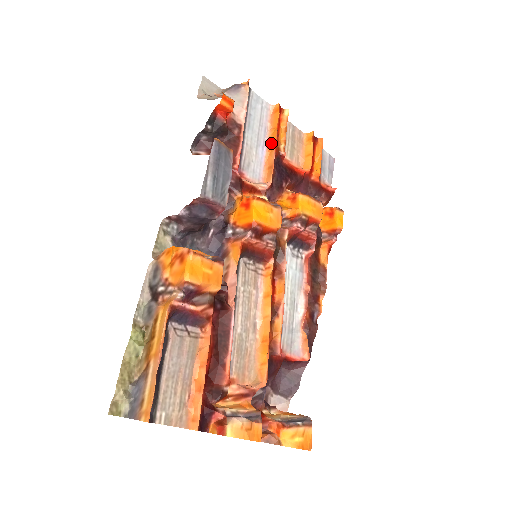
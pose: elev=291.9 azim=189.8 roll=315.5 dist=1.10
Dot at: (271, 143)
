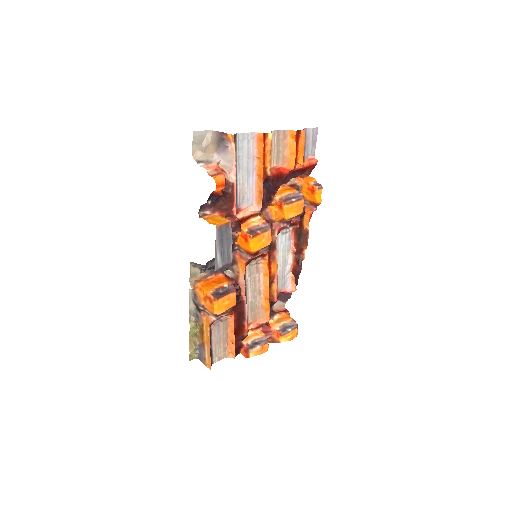
Dot at: (259, 170)
